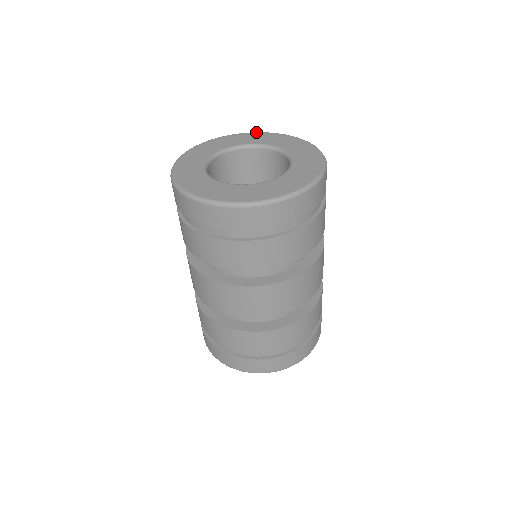
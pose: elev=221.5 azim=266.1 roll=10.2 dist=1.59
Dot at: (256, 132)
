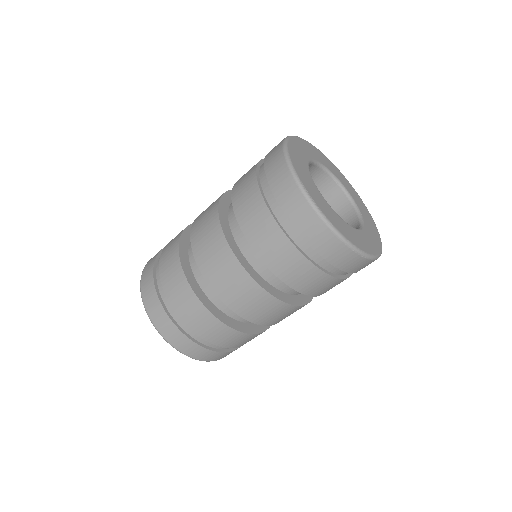
Dot at: occluded
